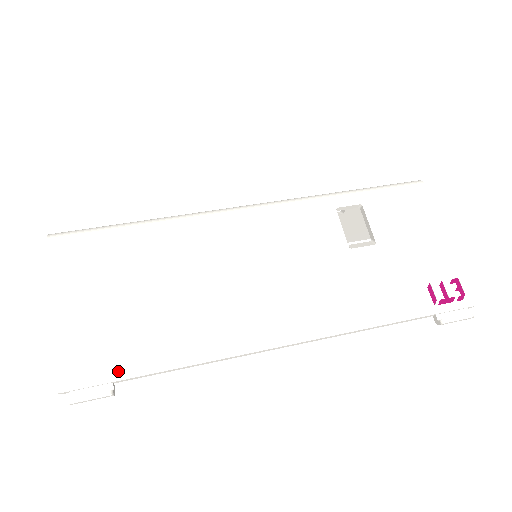
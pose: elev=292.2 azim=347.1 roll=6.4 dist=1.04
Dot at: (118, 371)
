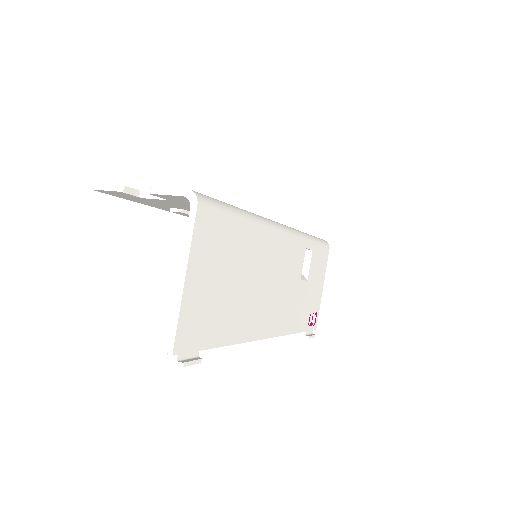
Dot at: (205, 342)
